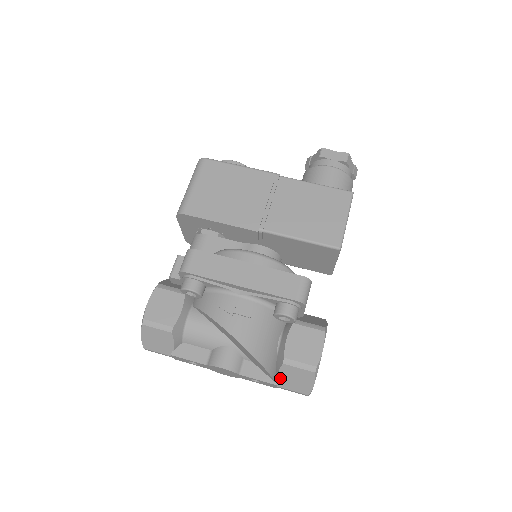
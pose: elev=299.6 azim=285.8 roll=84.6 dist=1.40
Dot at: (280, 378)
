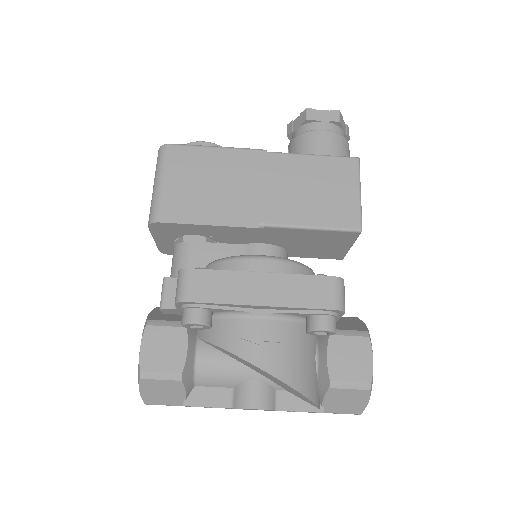
Dot at: (326, 403)
